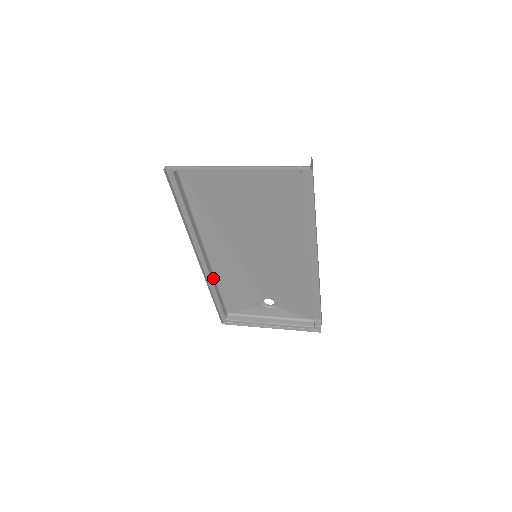
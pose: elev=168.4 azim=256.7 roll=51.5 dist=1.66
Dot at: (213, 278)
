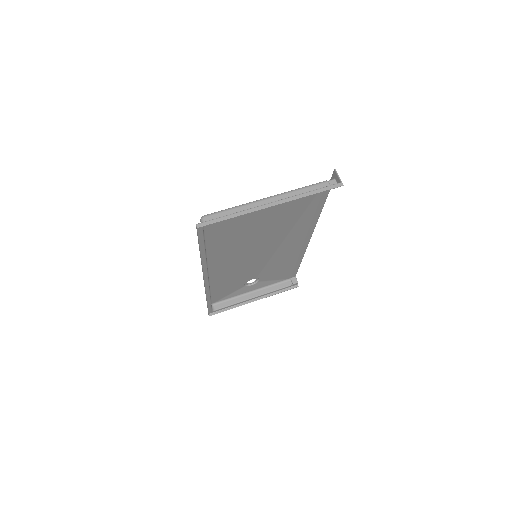
Dot at: occluded
